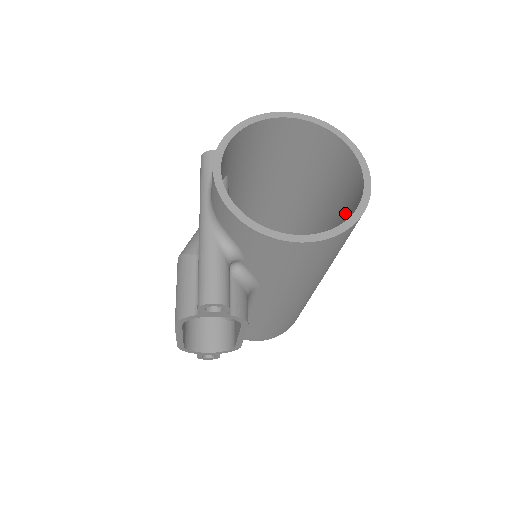
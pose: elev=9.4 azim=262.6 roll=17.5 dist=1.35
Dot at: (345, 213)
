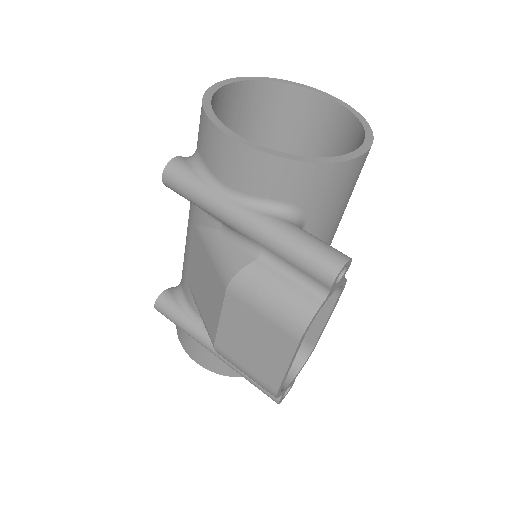
Dot at: (315, 151)
